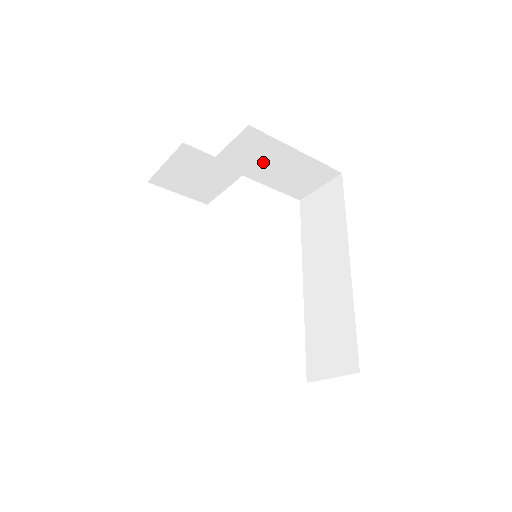
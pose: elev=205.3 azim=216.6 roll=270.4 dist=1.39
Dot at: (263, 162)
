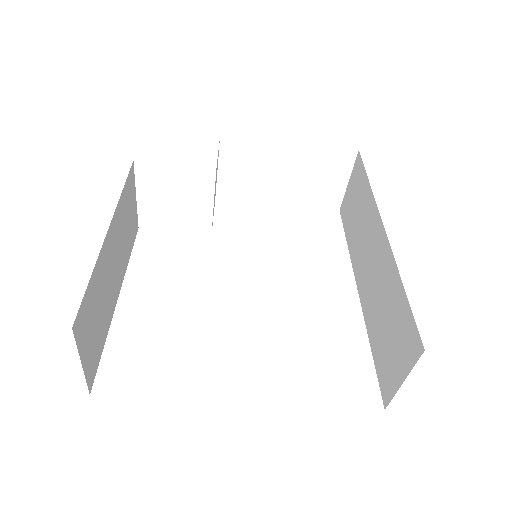
Dot at: (265, 176)
